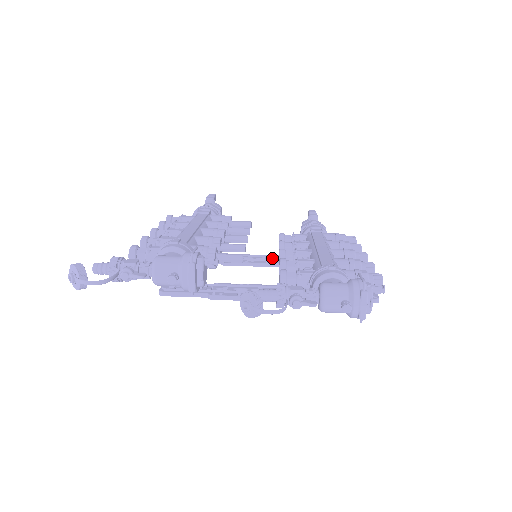
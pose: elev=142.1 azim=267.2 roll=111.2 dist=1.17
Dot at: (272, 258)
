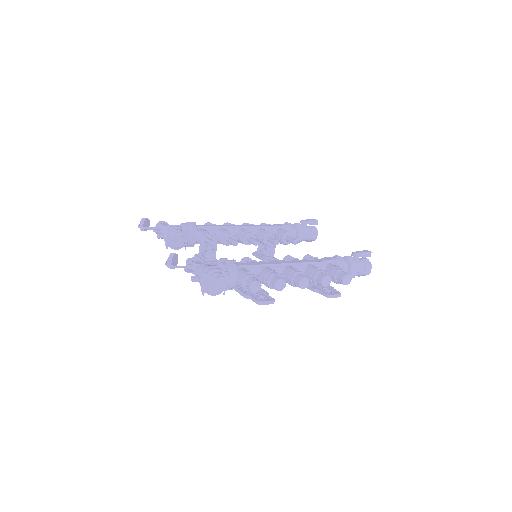
Dot at: occluded
